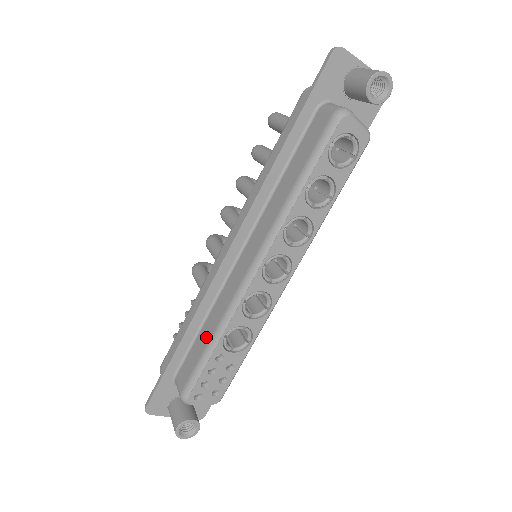
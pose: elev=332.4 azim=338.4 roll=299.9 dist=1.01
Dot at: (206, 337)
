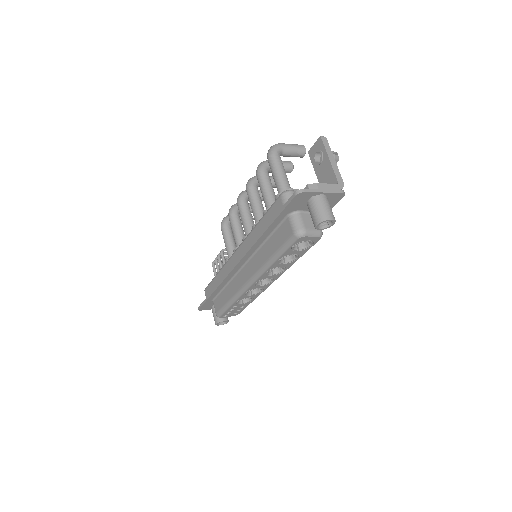
Dot at: (227, 297)
